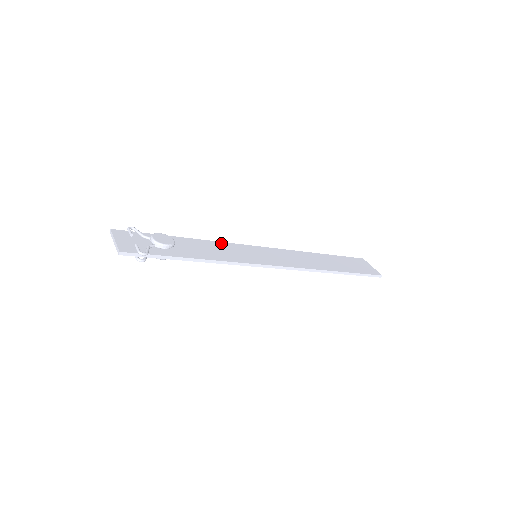
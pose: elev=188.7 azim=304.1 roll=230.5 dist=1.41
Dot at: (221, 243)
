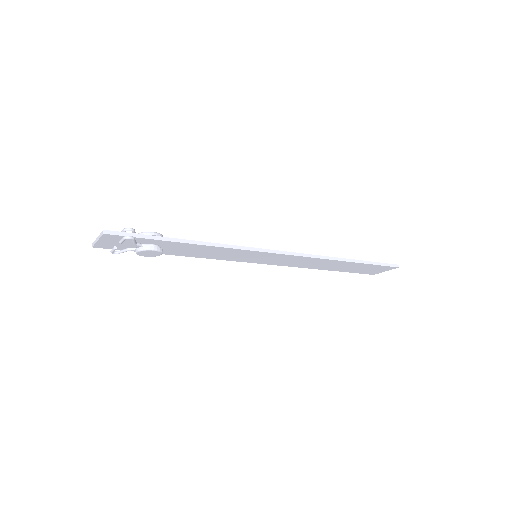
Dot at: occluded
